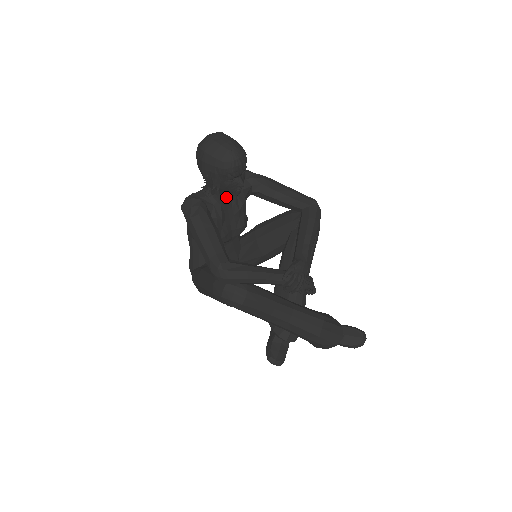
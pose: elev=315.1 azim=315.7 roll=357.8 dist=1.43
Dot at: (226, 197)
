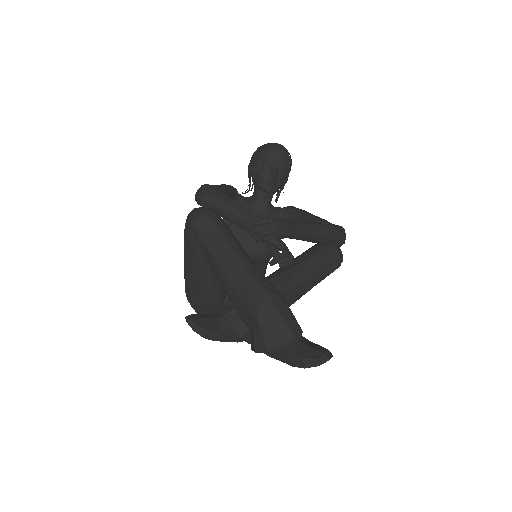
Dot at: (259, 199)
